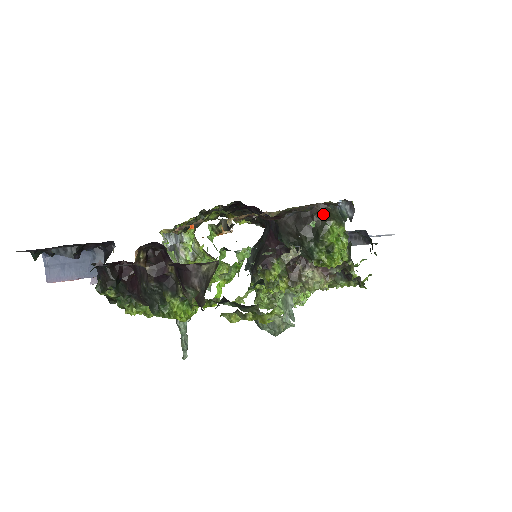
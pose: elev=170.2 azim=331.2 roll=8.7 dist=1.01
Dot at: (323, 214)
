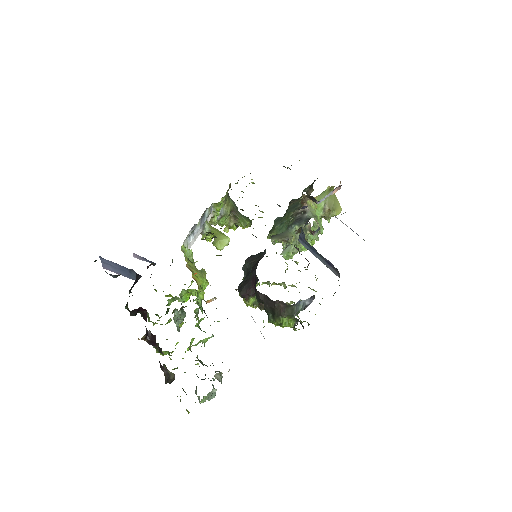
Dot at: (282, 308)
